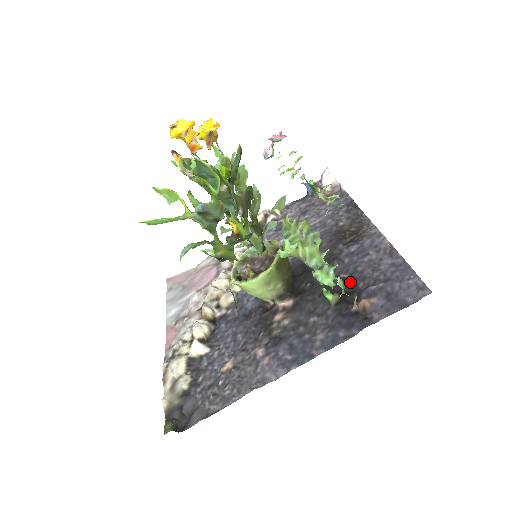
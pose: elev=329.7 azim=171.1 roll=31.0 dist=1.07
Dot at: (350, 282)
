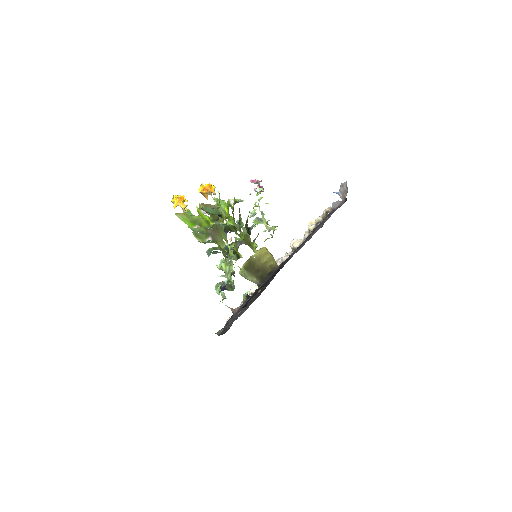
Dot at: occluded
